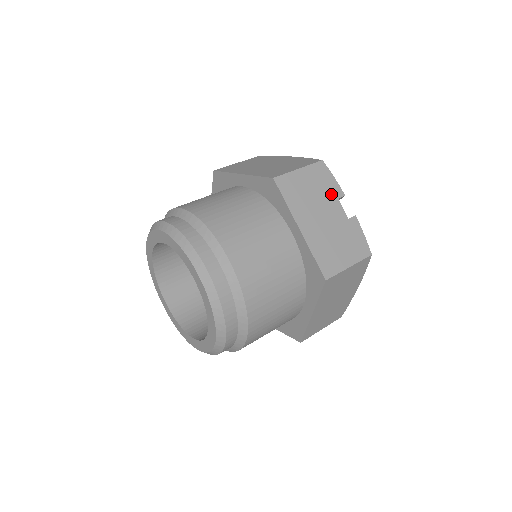
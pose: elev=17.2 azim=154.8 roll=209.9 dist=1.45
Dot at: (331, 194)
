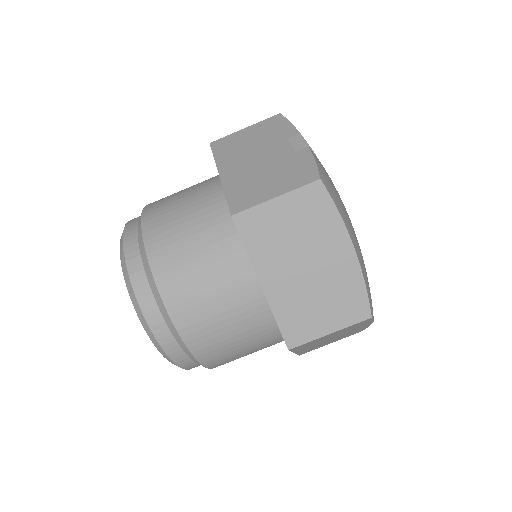
Dot at: (279, 137)
